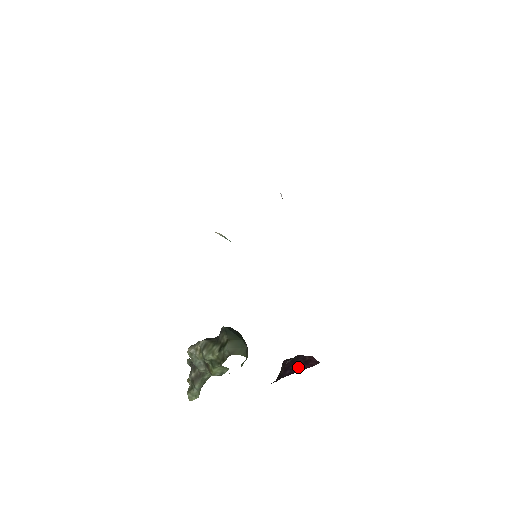
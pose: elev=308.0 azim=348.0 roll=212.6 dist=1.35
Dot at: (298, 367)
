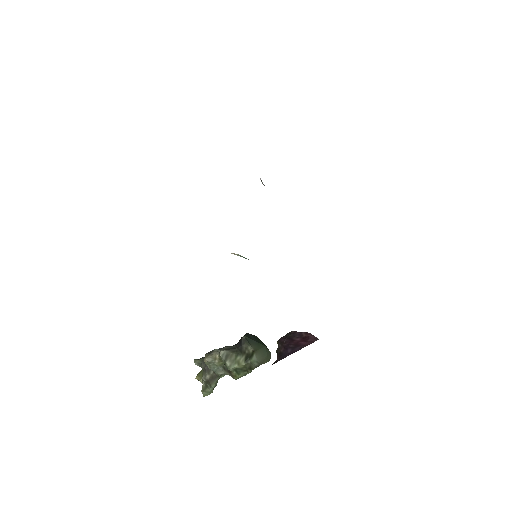
Dot at: (298, 345)
